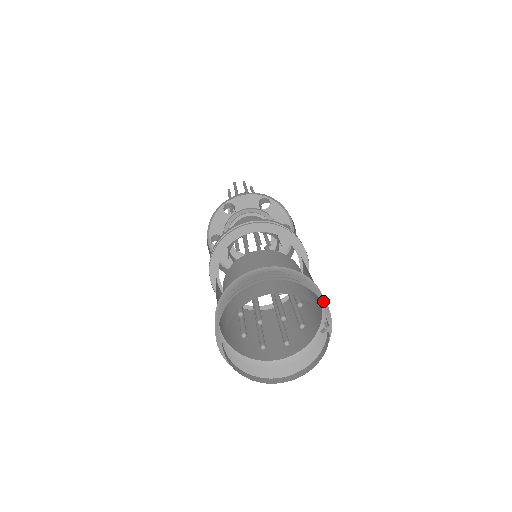
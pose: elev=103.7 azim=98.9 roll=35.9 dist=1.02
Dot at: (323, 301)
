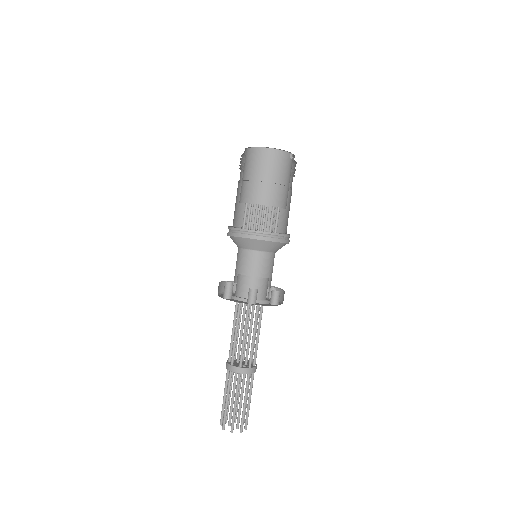
Dot at: occluded
